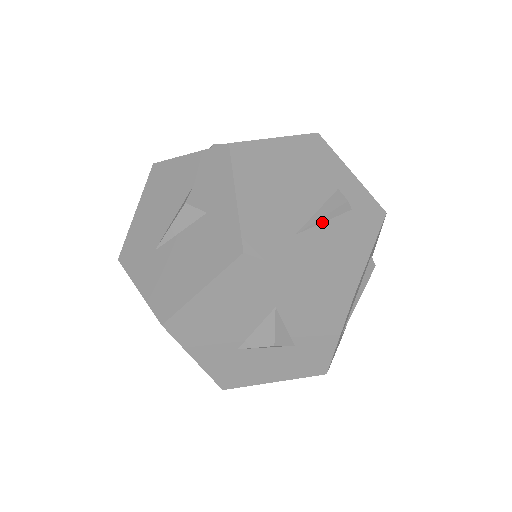
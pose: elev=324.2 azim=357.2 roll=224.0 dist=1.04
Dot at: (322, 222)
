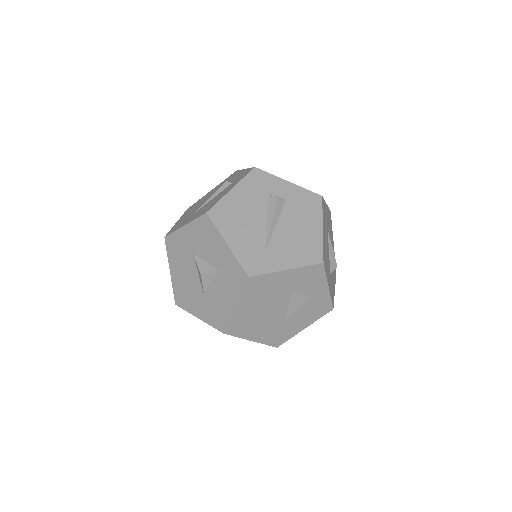
Dot at: (210, 200)
